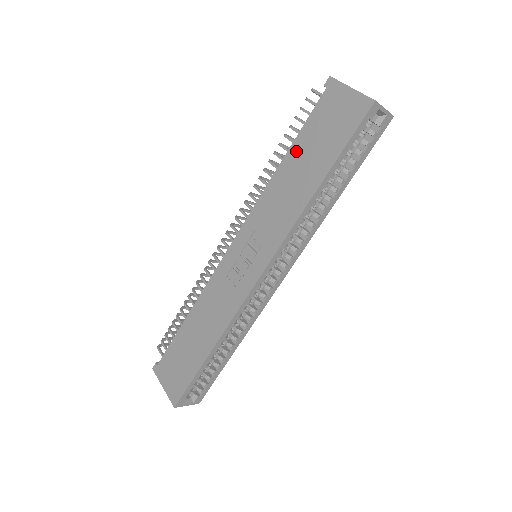
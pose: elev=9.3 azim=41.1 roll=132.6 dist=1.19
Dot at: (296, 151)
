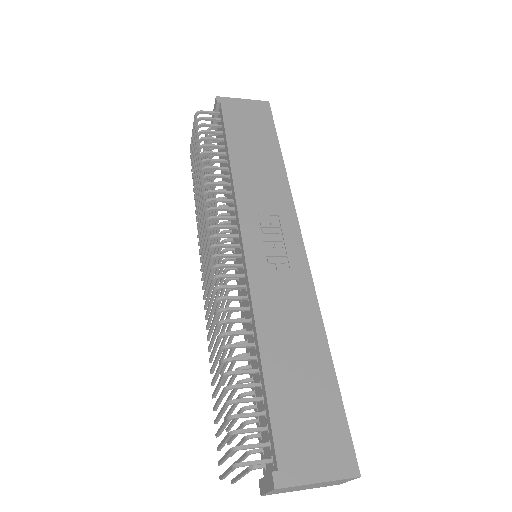
Dot at: (236, 144)
